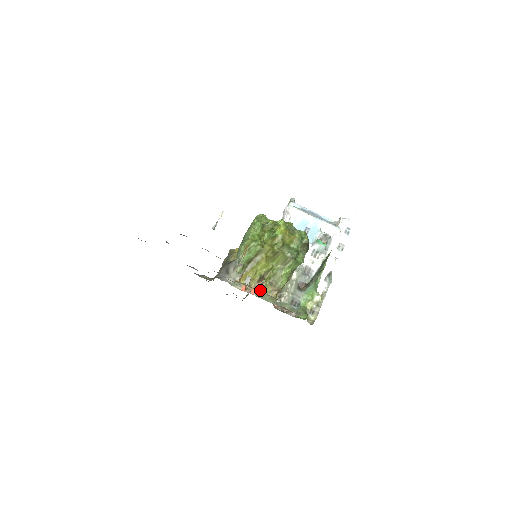
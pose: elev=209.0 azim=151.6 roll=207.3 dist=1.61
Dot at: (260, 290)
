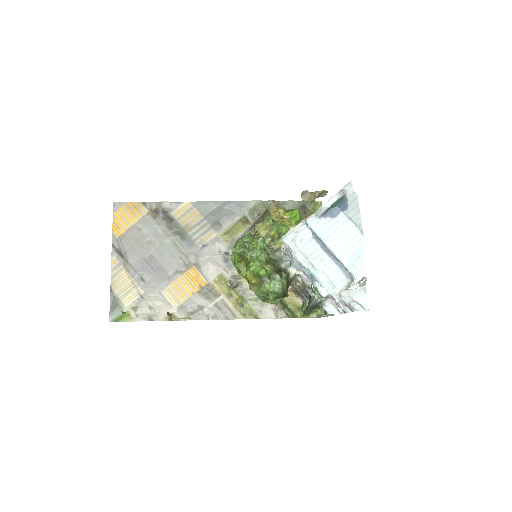
Dot at: occluded
